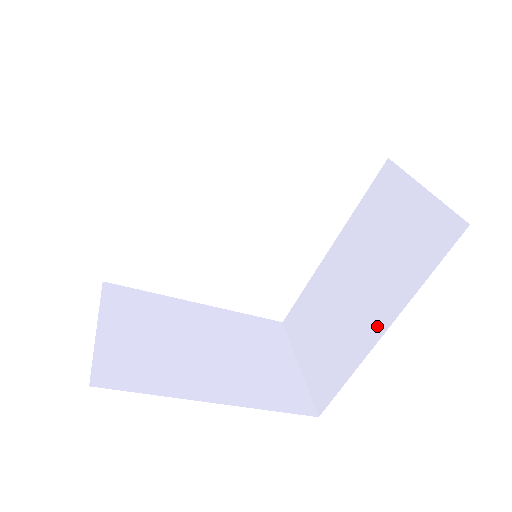
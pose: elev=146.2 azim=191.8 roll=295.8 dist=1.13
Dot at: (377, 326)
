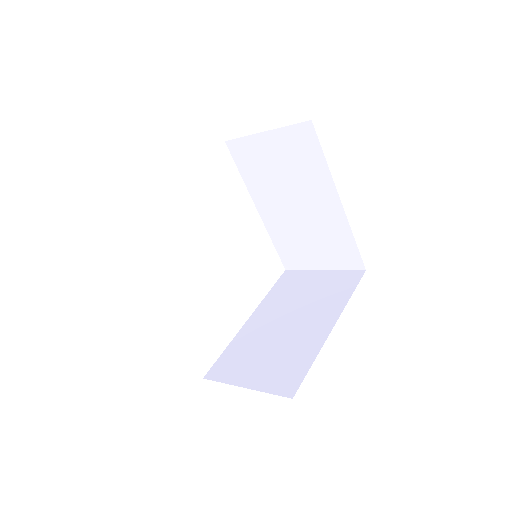
Dot at: (325, 327)
